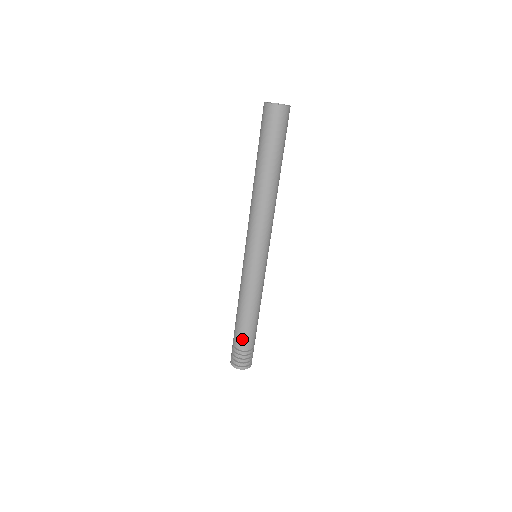
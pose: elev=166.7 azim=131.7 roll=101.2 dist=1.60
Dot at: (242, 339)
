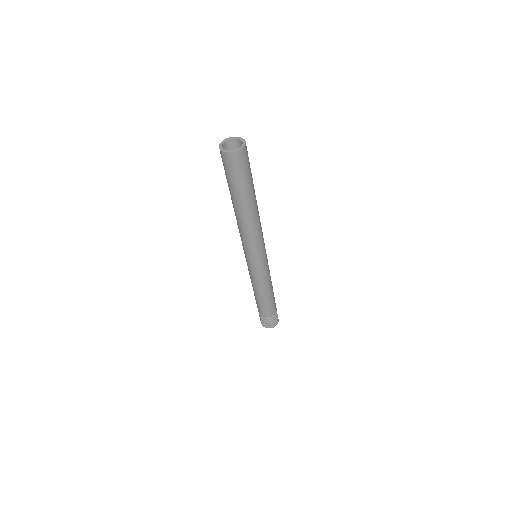
Dot at: (258, 308)
